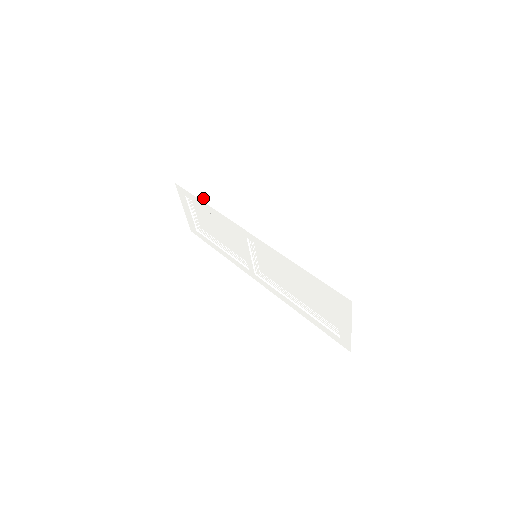
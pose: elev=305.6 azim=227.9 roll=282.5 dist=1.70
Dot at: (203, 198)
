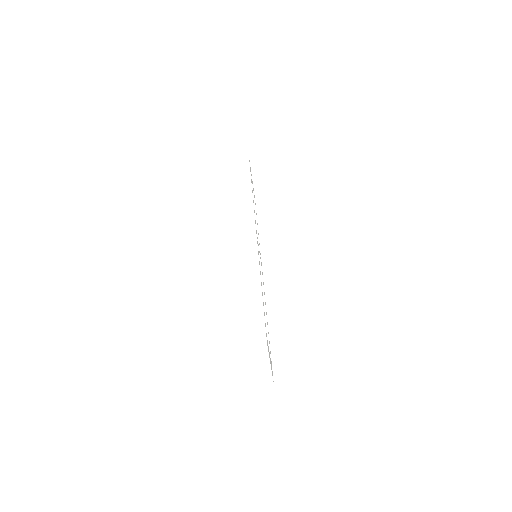
Dot at: (247, 182)
